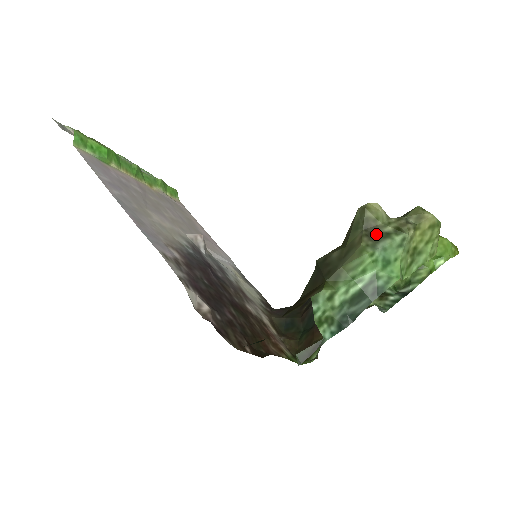
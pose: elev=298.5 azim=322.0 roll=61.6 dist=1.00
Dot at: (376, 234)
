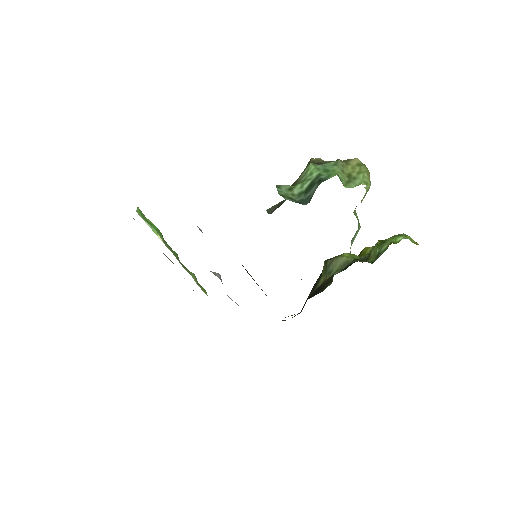
Dot at: (318, 164)
